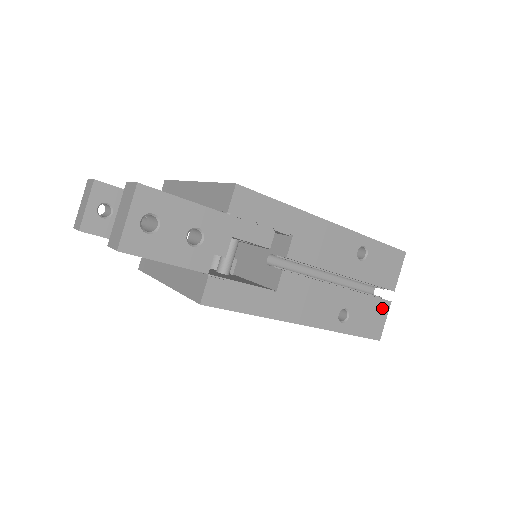
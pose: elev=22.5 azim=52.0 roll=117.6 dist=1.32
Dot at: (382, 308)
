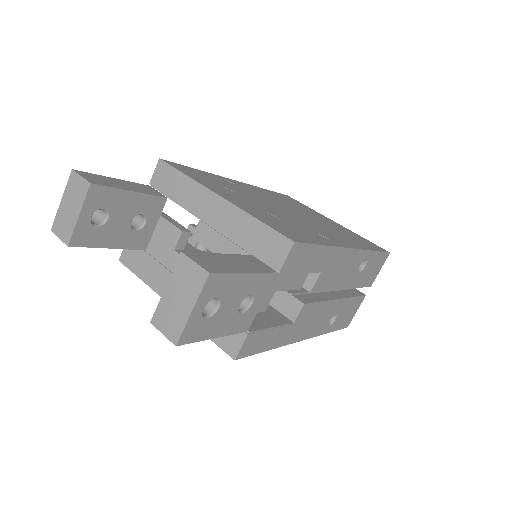
Dot at: (358, 303)
